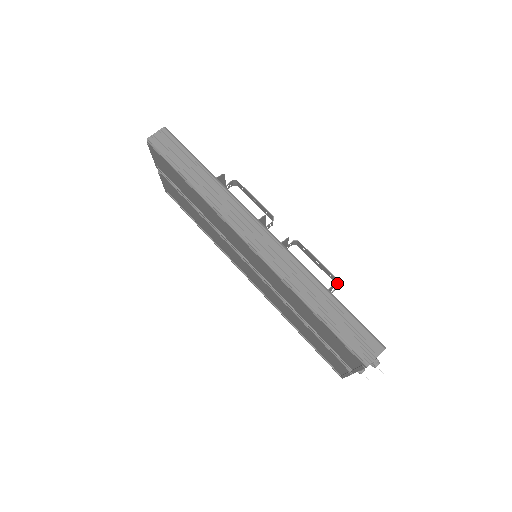
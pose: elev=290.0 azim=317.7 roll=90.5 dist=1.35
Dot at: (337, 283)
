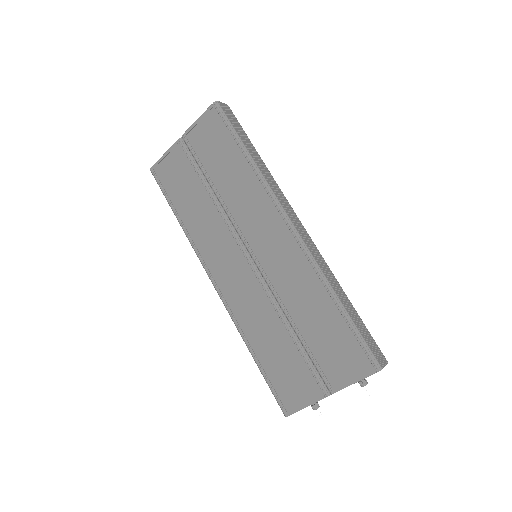
Dot at: occluded
